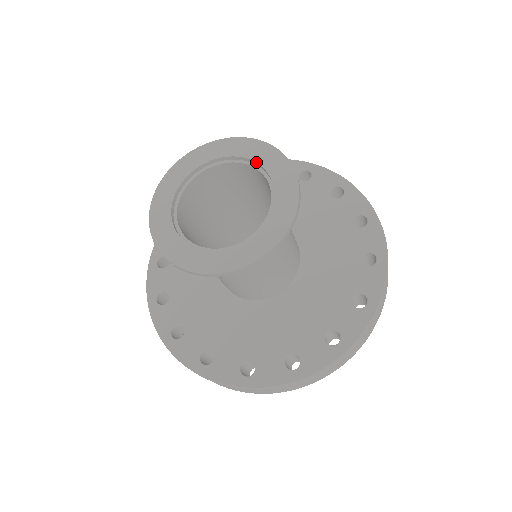
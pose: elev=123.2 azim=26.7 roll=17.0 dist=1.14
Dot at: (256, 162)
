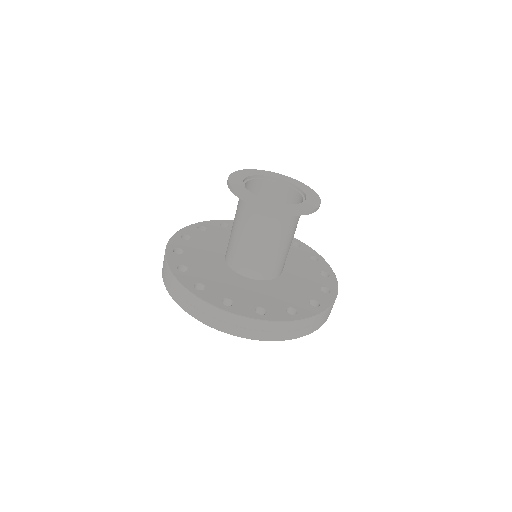
Dot at: (299, 187)
